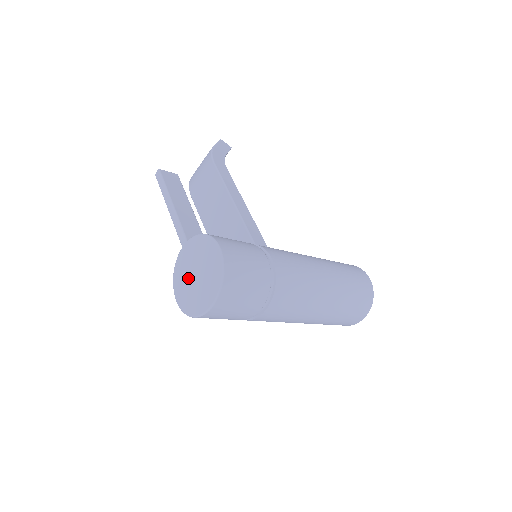
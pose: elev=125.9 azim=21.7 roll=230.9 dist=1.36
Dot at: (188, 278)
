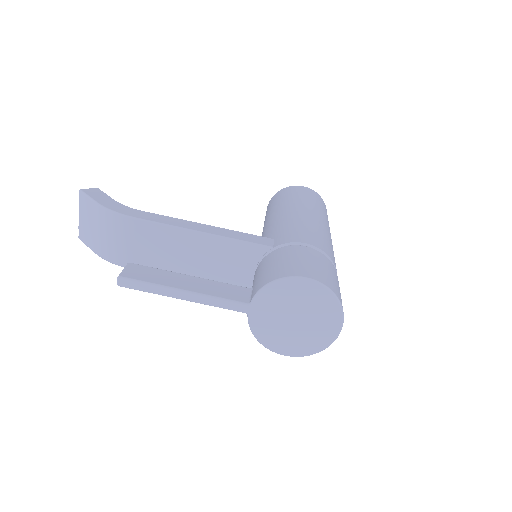
Dot at: (286, 329)
